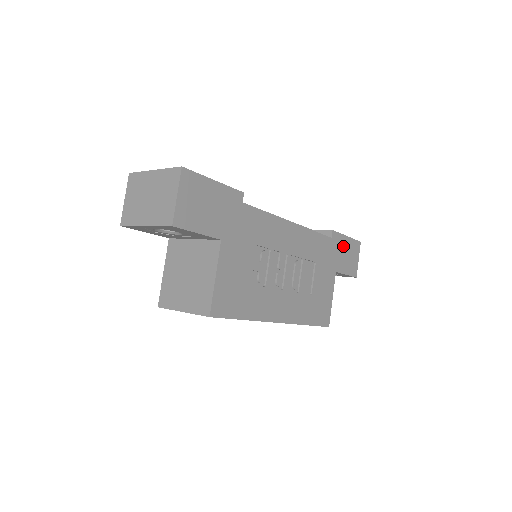
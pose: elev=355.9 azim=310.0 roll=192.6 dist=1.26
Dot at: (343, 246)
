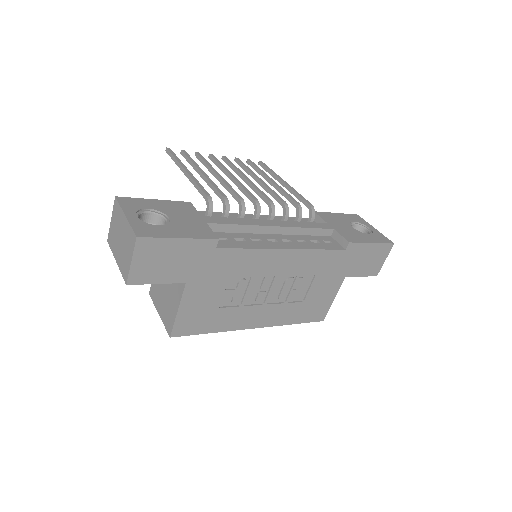
Dot at: (363, 253)
